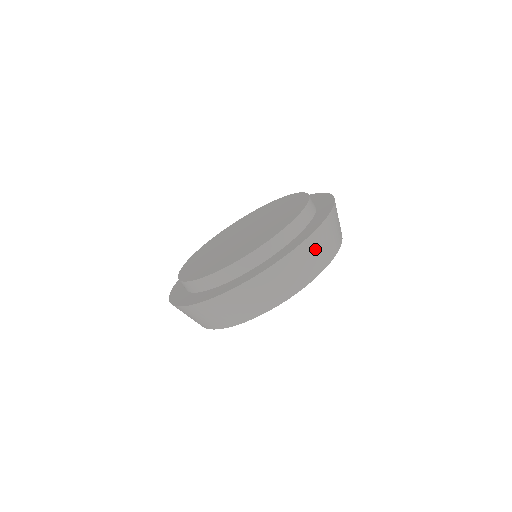
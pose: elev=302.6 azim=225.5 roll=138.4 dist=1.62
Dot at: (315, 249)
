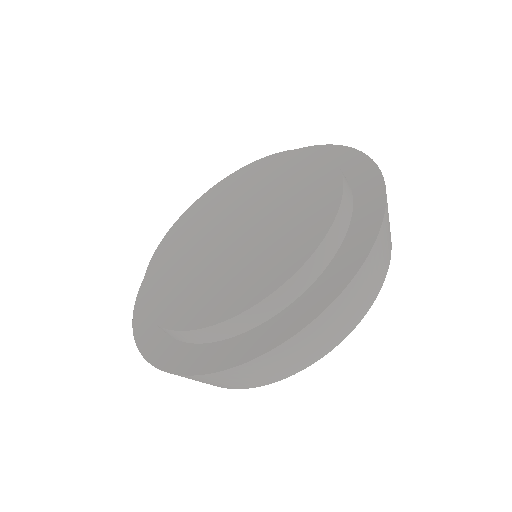
Dot at: (327, 326)
